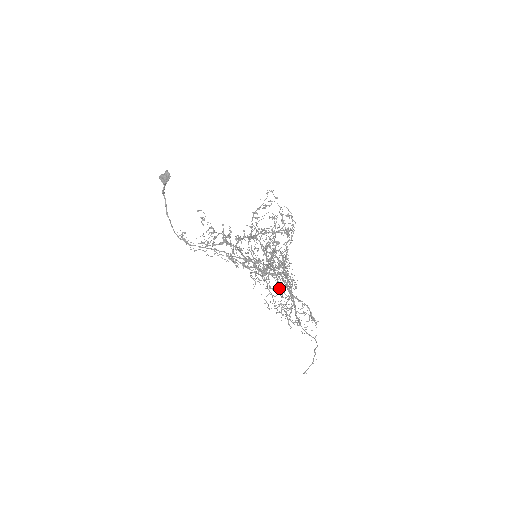
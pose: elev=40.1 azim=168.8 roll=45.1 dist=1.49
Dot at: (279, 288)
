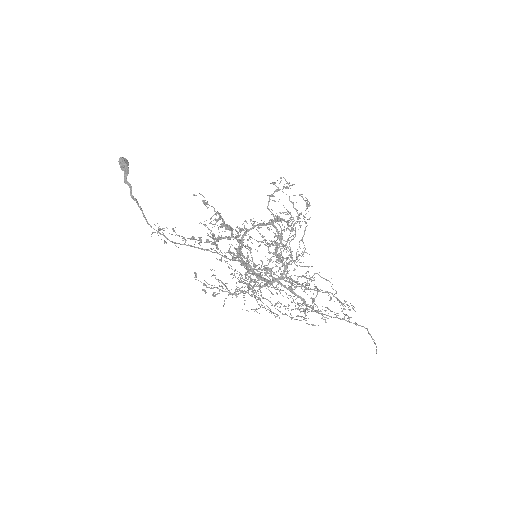
Dot at: occluded
